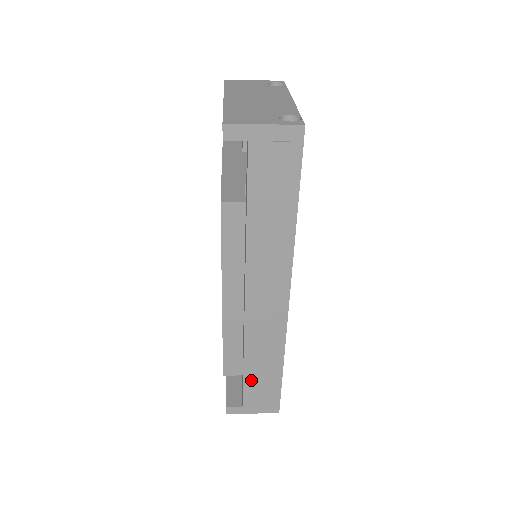
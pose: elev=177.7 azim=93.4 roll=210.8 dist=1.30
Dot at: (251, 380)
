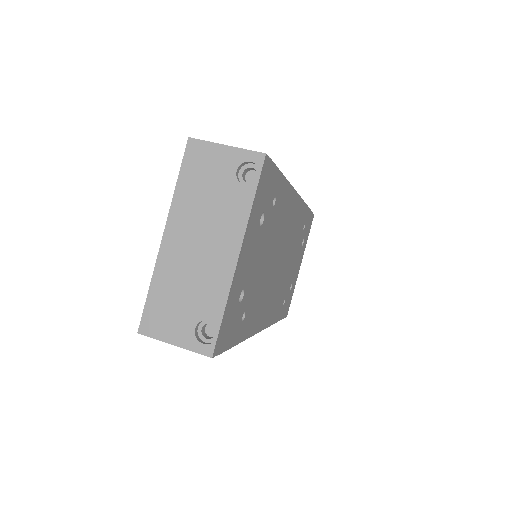
Dot at: occluded
